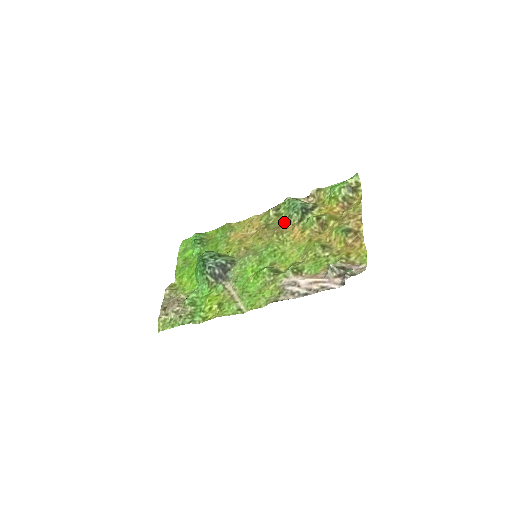
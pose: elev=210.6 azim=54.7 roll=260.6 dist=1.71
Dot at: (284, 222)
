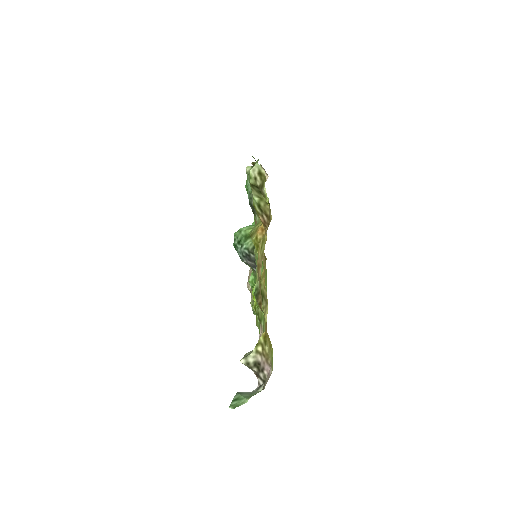
Dot at: occluded
